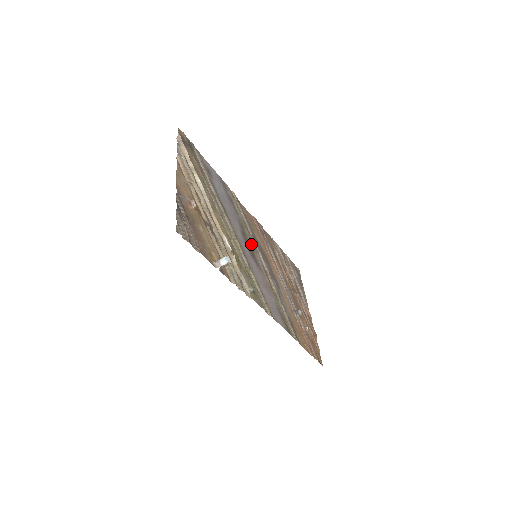
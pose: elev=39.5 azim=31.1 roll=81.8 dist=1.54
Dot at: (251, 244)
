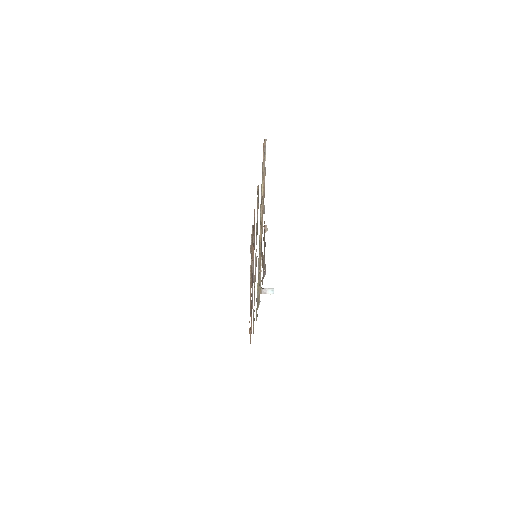
Dot at: occluded
